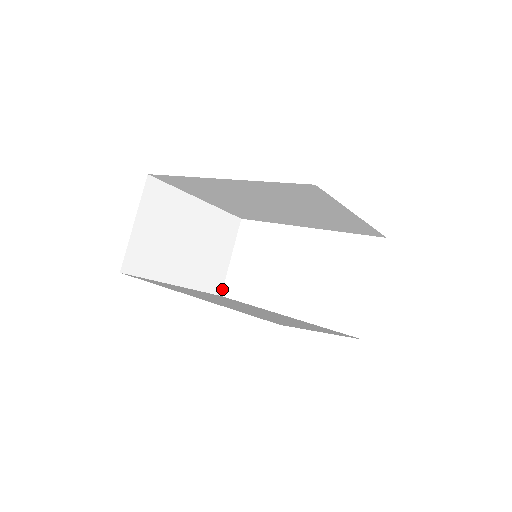
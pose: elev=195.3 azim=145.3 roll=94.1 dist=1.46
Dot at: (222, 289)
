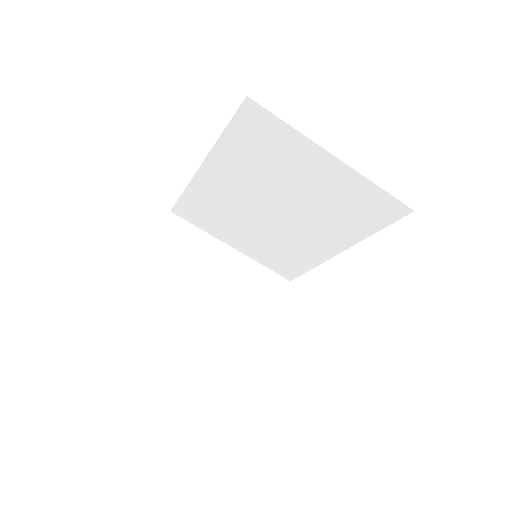
Dot at: (264, 355)
